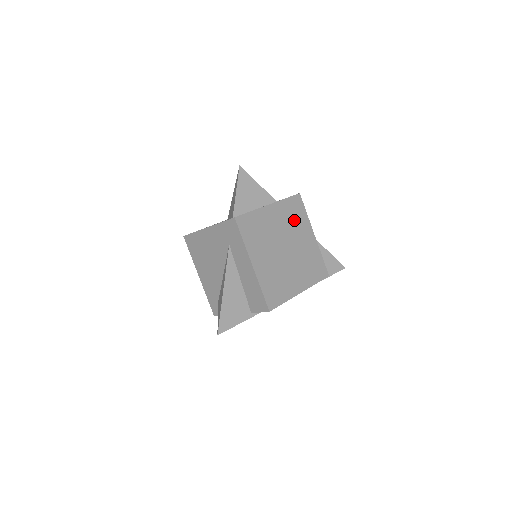
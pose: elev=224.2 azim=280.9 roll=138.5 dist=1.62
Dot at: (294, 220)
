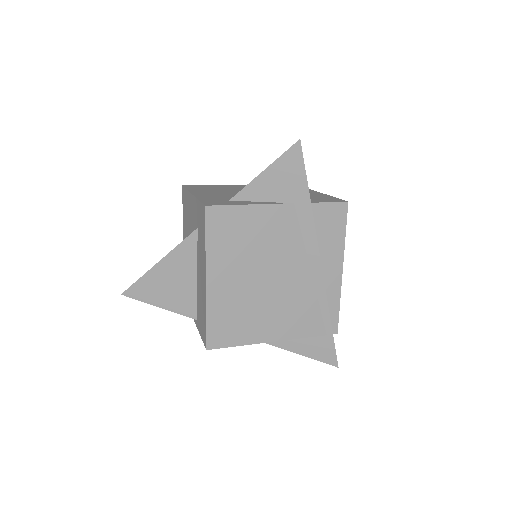
Dot at: occluded
